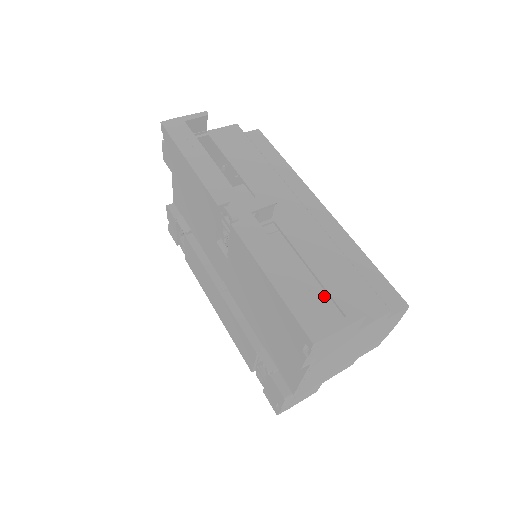
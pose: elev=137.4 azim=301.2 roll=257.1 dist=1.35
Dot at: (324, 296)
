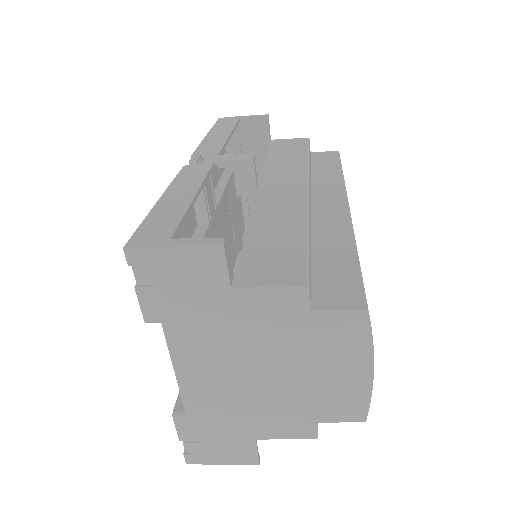
Dot at: occluded
